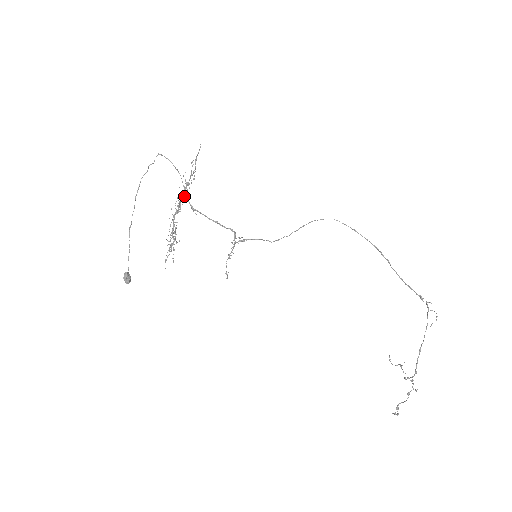
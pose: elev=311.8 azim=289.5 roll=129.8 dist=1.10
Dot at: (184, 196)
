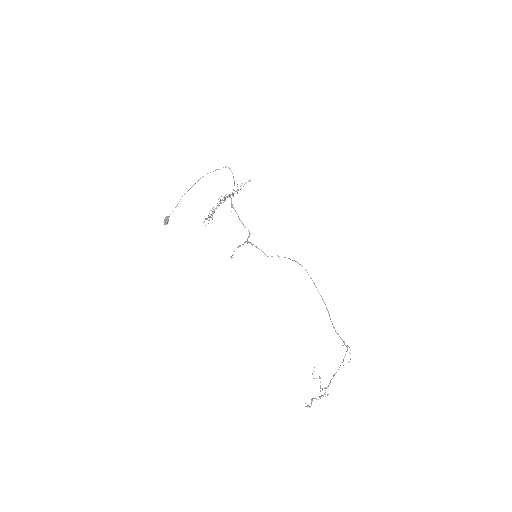
Dot at: (230, 196)
